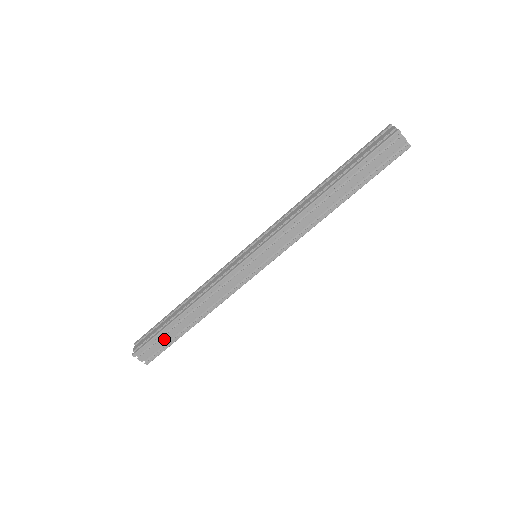
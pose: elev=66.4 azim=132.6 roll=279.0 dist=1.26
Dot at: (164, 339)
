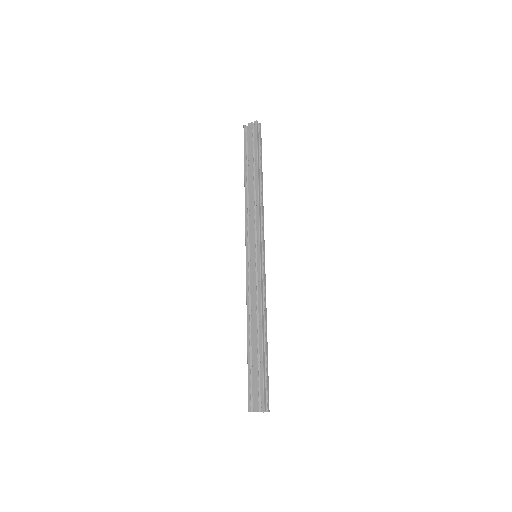
Dot at: (255, 373)
